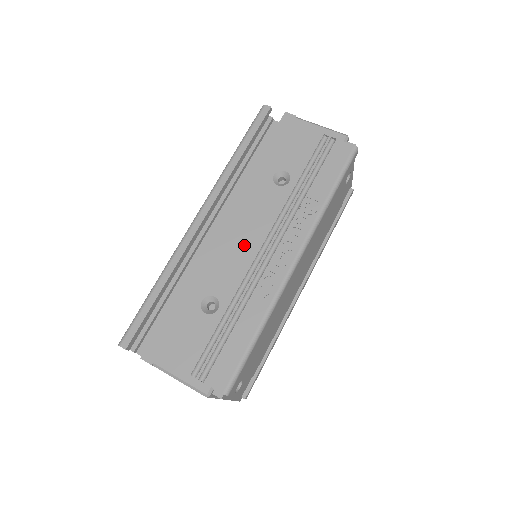
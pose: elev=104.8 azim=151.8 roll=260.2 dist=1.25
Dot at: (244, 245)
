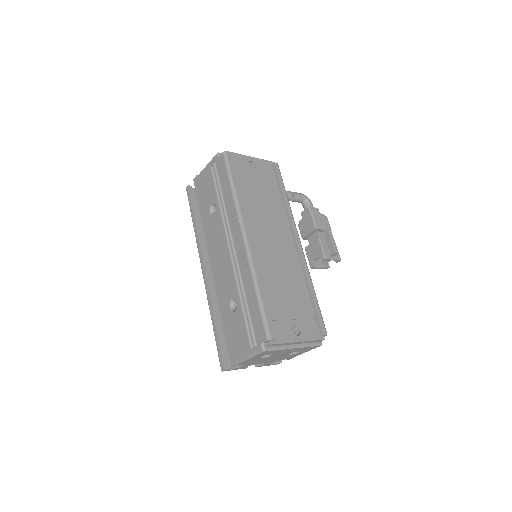
Dot at: (223, 259)
